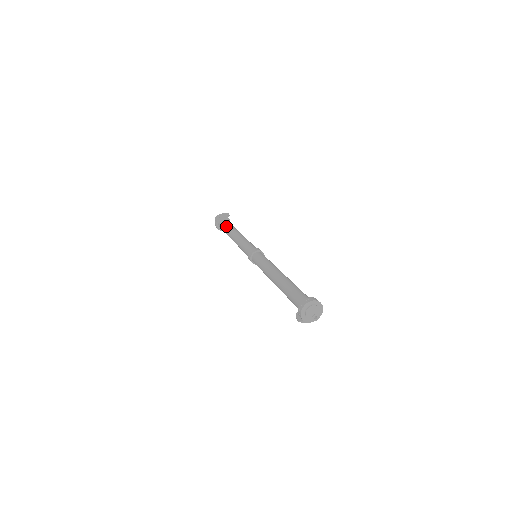
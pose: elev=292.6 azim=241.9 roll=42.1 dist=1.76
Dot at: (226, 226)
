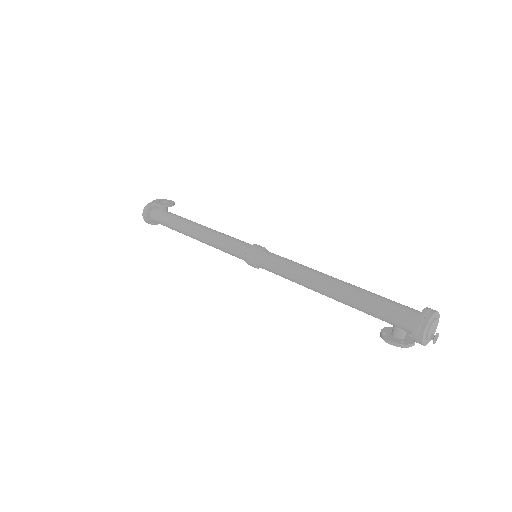
Dot at: (173, 215)
